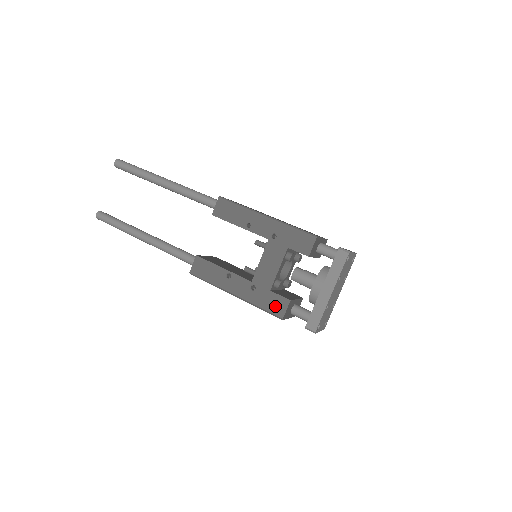
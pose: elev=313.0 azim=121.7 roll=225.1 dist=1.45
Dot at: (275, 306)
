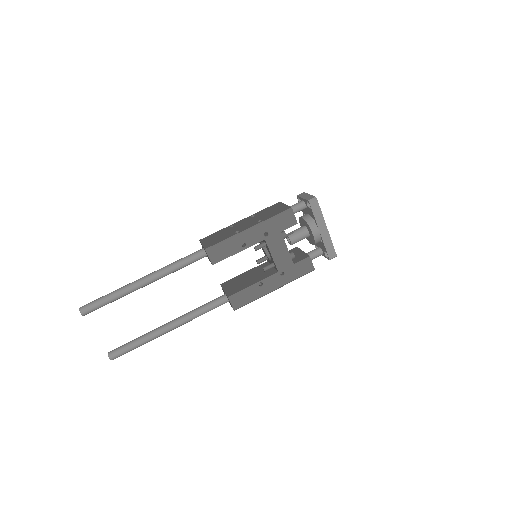
Dot at: (304, 268)
